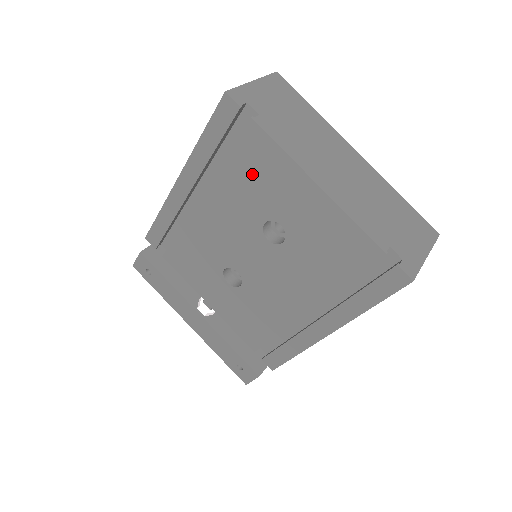
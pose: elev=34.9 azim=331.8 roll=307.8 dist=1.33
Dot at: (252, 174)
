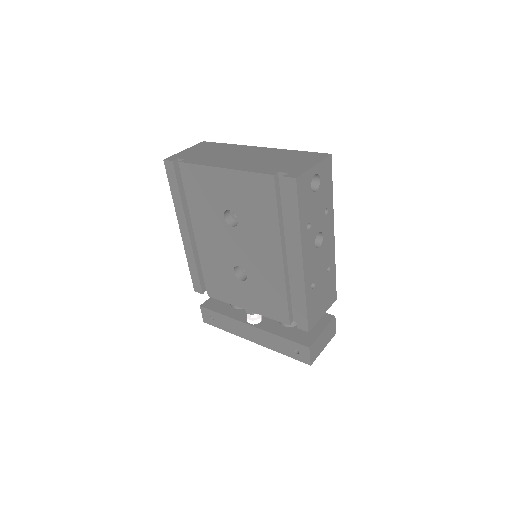
Dot at: (200, 193)
